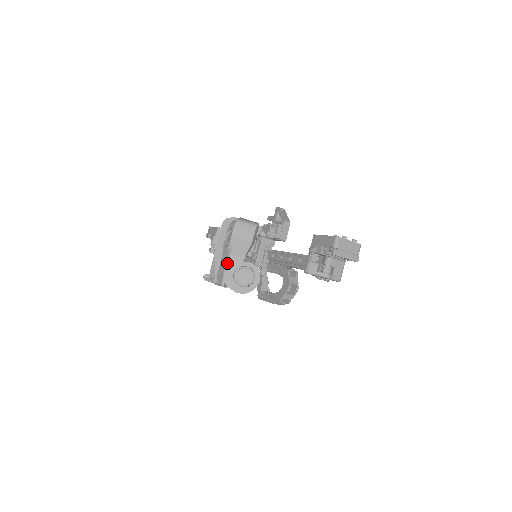
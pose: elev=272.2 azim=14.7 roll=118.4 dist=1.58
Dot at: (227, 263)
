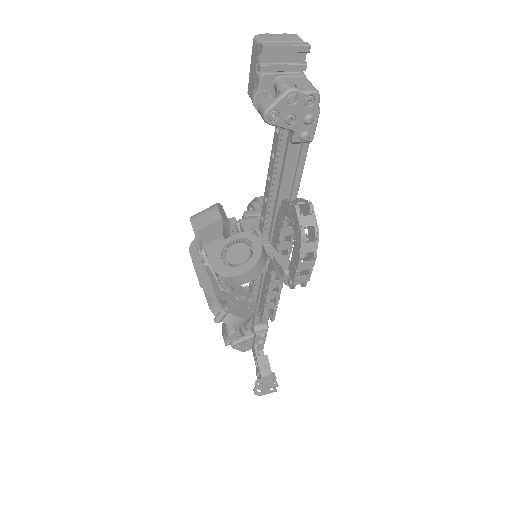
Dot at: occluded
